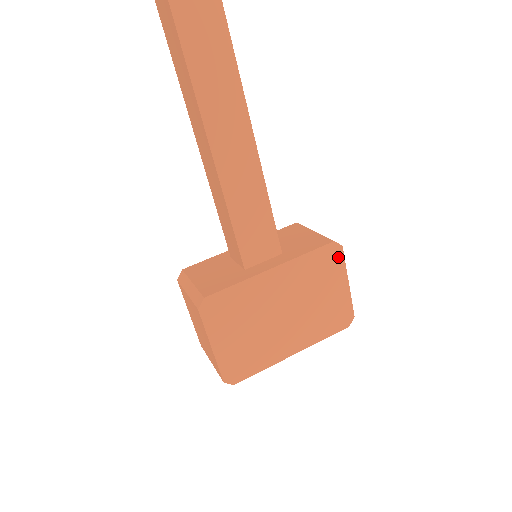
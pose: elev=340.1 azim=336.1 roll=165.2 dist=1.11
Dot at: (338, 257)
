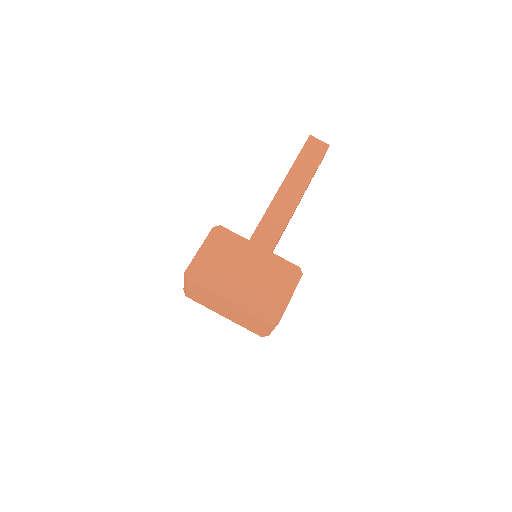
Dot at: (296, 278)
